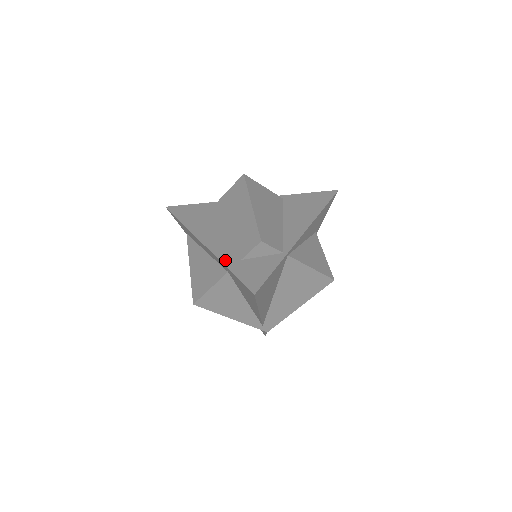
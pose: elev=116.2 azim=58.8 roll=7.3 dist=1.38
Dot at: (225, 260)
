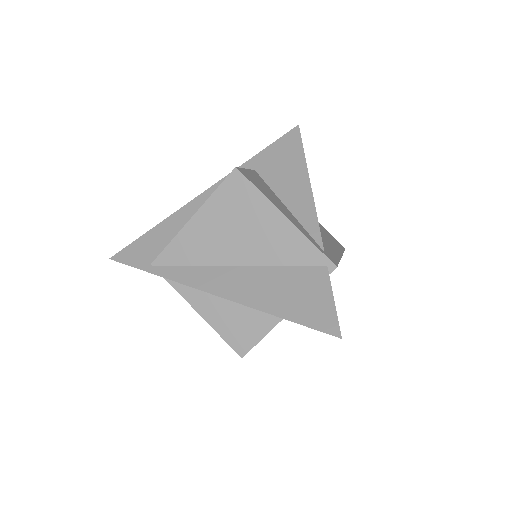
Dot at: (247, 166)
